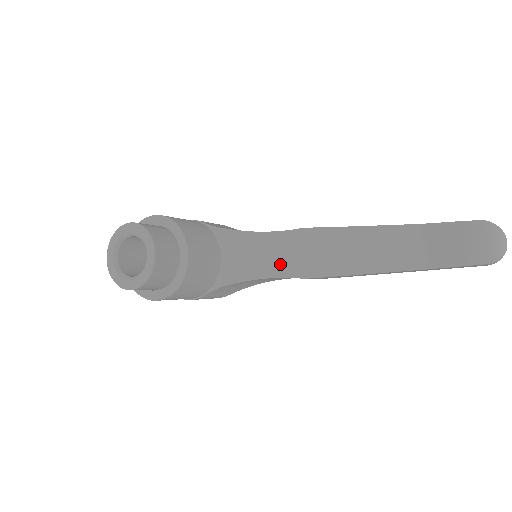
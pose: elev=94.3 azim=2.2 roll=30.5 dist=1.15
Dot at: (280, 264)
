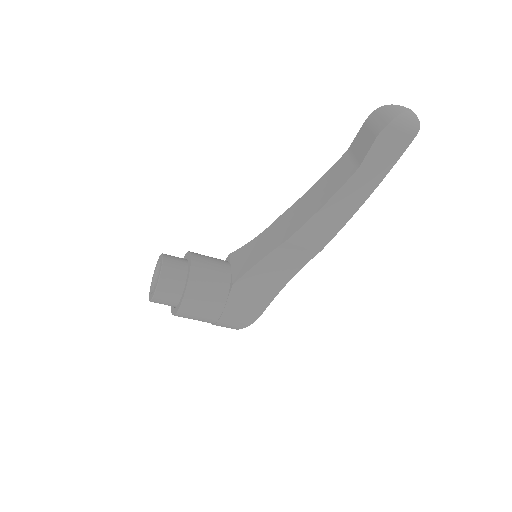
Dot at: (268, 246)
